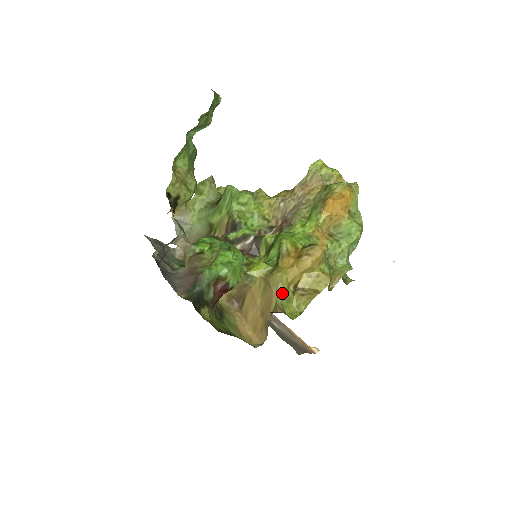
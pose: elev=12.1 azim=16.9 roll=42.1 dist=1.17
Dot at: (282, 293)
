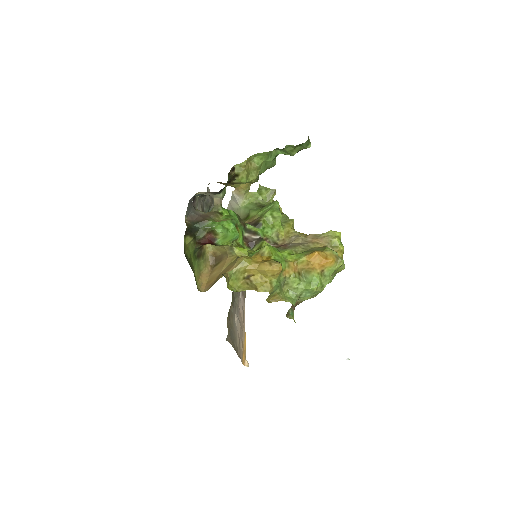
Dot at: (237, 270)
